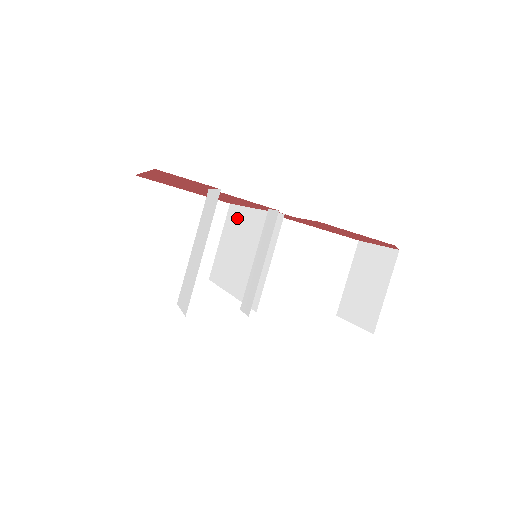
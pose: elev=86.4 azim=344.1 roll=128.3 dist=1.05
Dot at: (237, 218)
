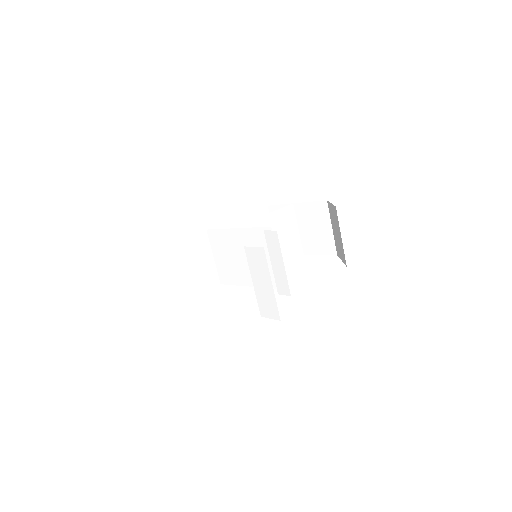
Dot at: (223, 238)
